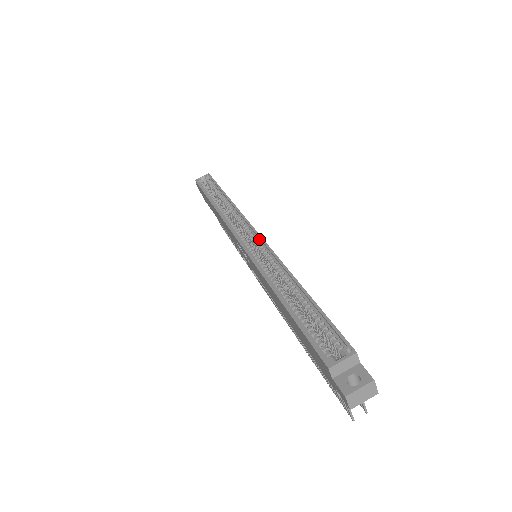
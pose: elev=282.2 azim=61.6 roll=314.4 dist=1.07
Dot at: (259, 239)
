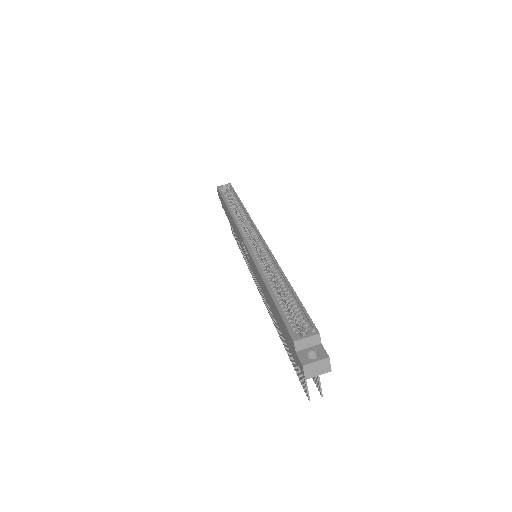
Dot at: (261, 240)
